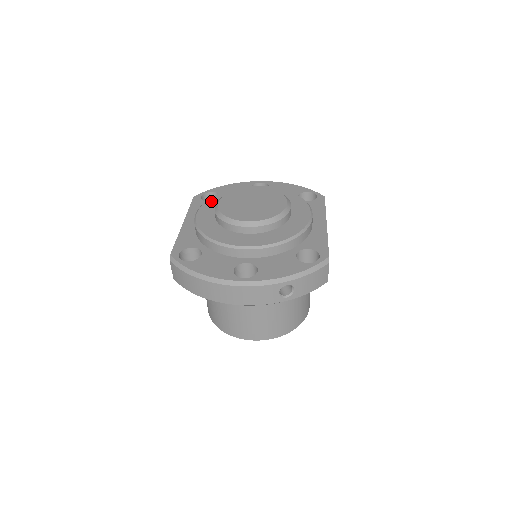
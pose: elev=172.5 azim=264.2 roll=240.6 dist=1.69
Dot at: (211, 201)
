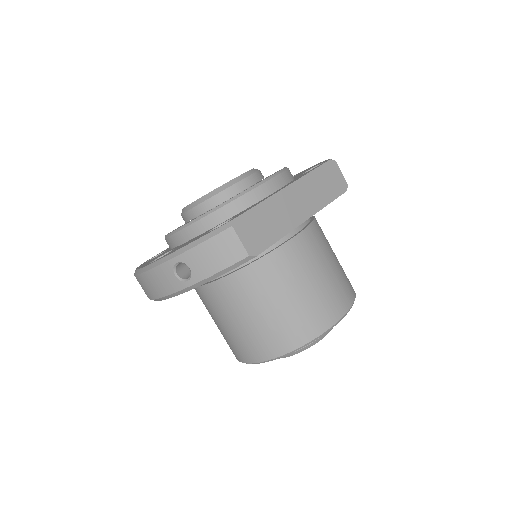
Dot at: occluded
